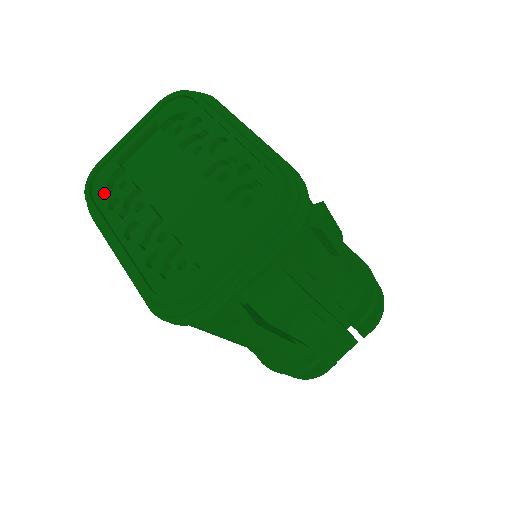
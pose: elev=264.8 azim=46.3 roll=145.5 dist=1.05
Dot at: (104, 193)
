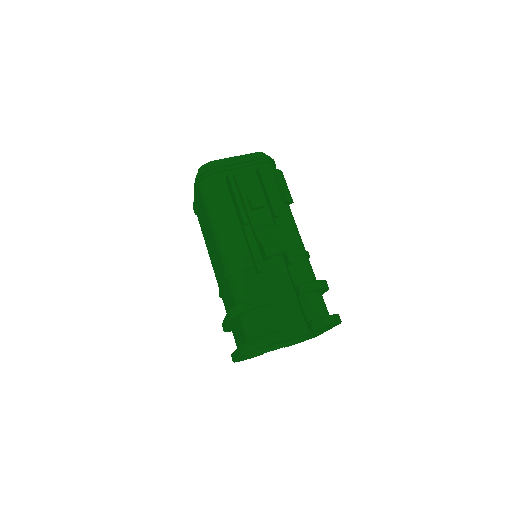
Dot at: occluded
